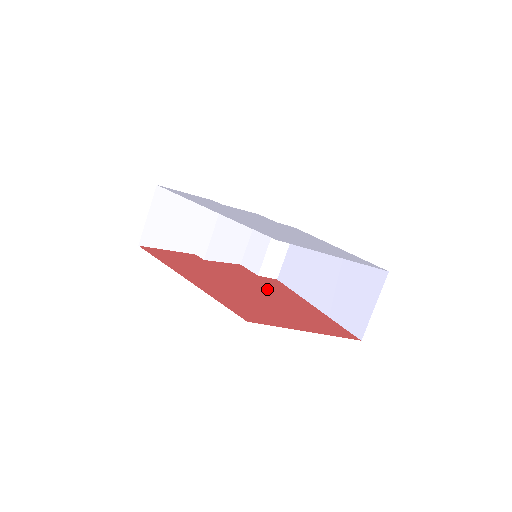
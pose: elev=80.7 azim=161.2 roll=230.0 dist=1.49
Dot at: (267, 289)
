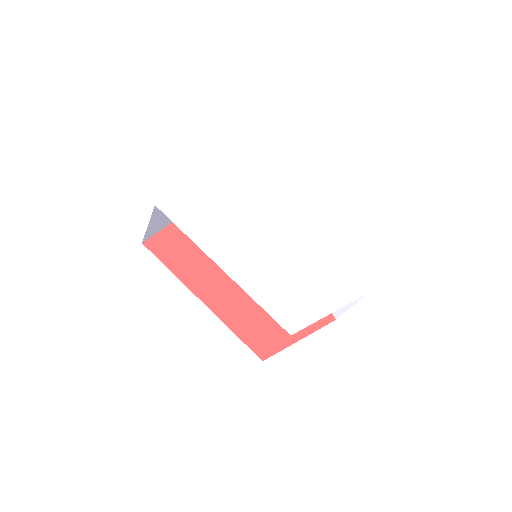
Dot at: occluded
